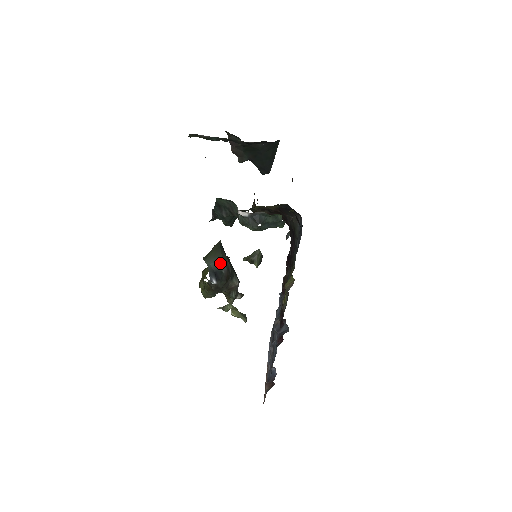
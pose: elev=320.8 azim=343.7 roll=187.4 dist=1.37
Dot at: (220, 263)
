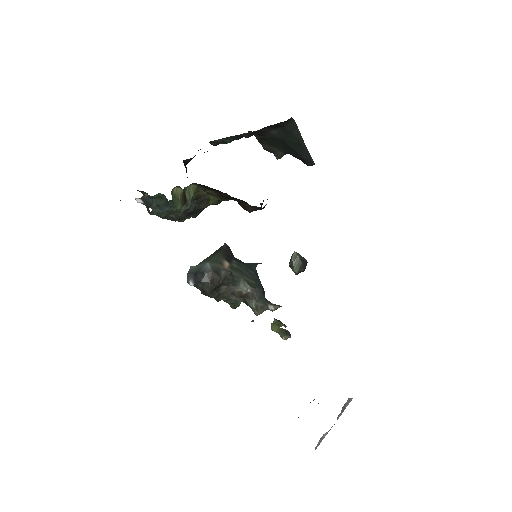
Dot at: (205, 265)
